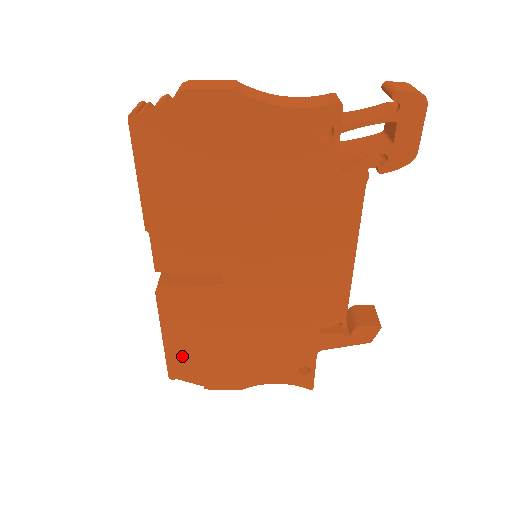
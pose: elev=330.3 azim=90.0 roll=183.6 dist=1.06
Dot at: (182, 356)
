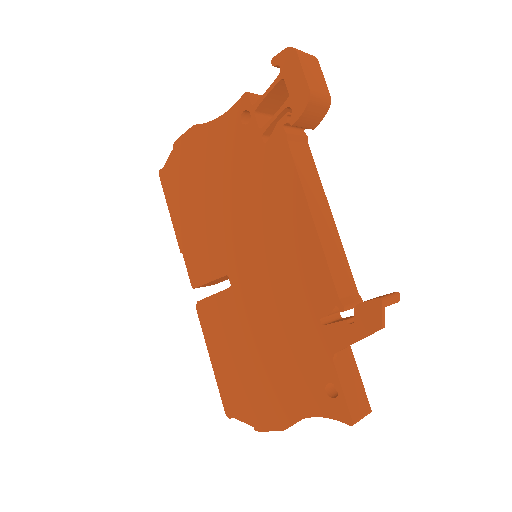
Dot at: (228, 383)
